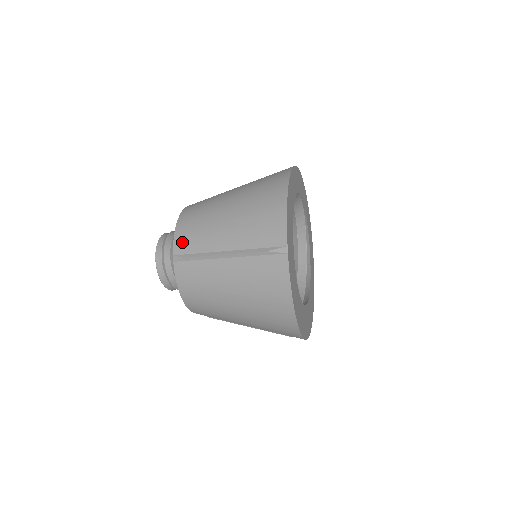
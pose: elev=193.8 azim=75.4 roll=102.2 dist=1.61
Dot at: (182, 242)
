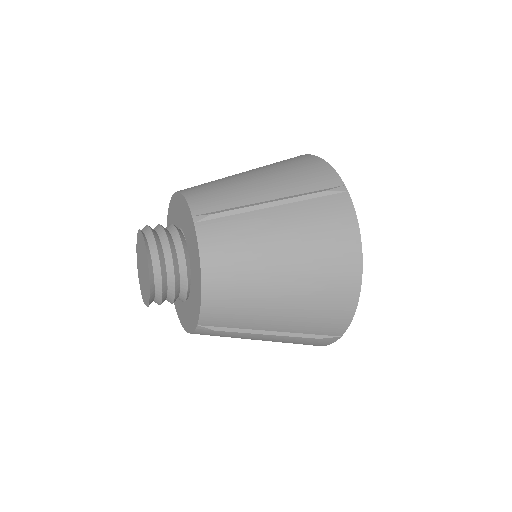
Dot at: (214, 318)
